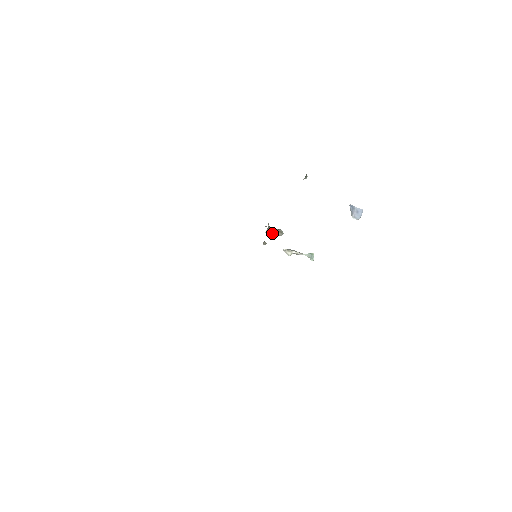
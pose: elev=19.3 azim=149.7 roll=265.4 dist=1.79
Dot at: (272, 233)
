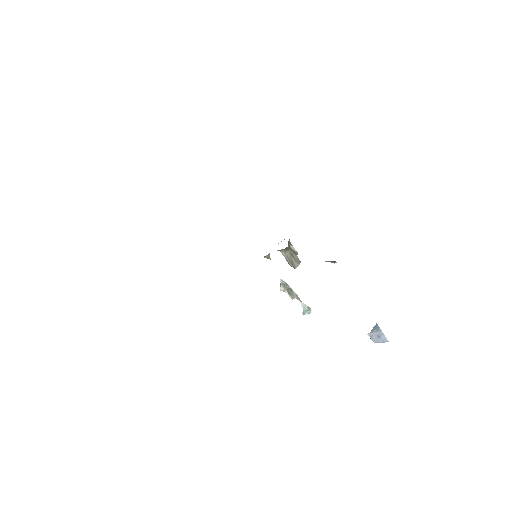
Dot at: (285, 257)
